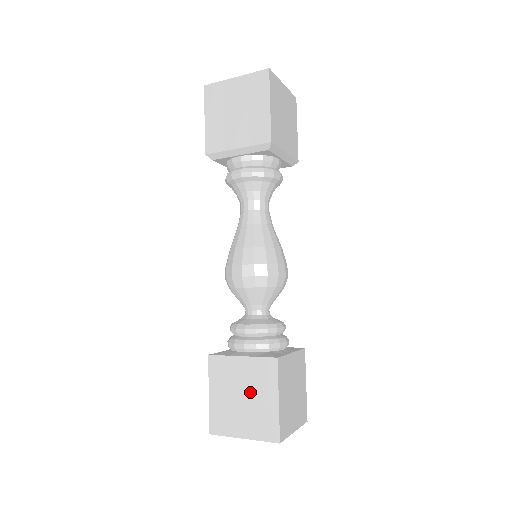
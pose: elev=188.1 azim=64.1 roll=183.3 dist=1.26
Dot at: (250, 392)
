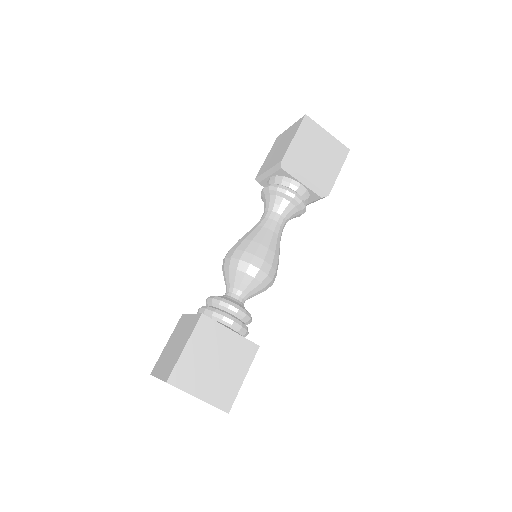
Dot at: (179, 341)
